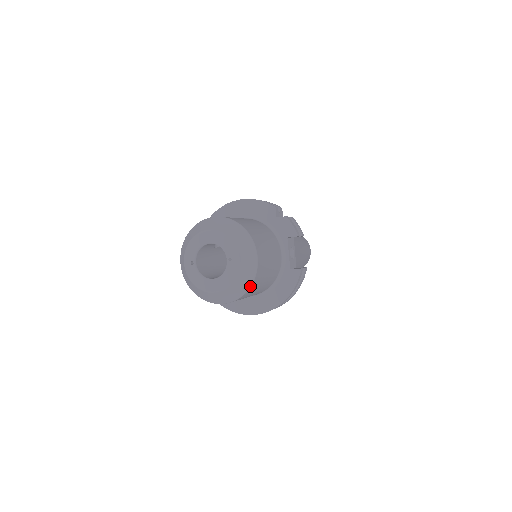
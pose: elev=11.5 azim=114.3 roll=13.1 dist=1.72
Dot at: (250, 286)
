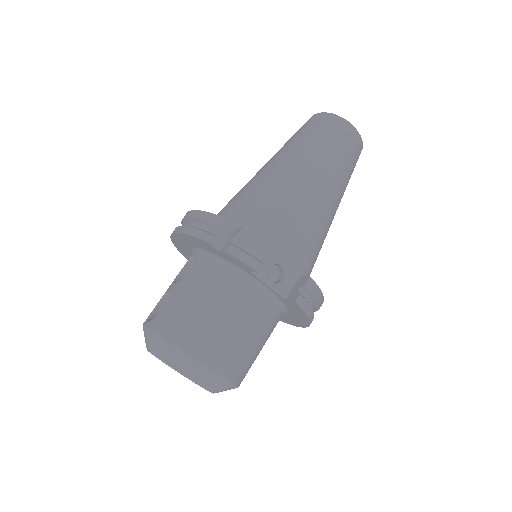
Dot at: (234, 385)
